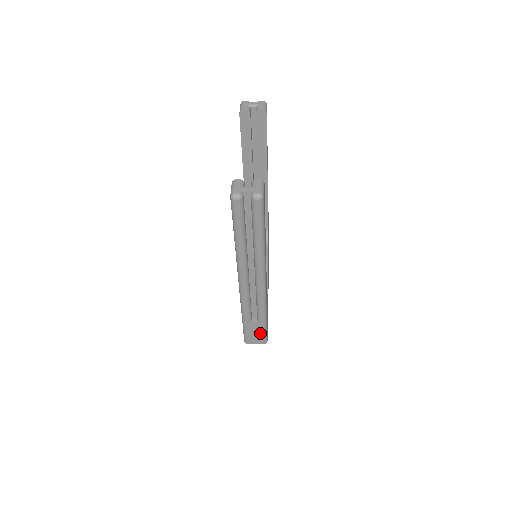
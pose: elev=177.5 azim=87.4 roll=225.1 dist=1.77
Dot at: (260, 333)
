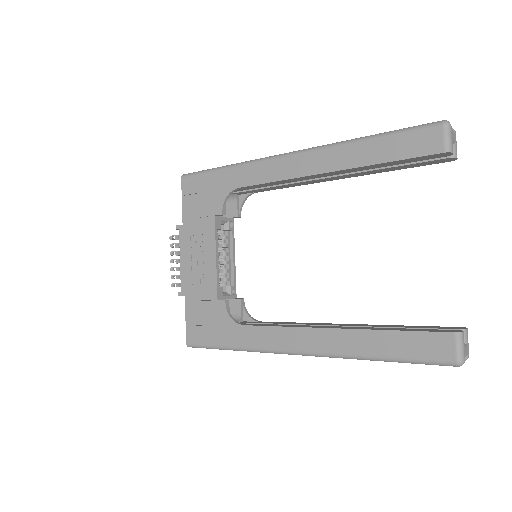
Dot at: occluded
